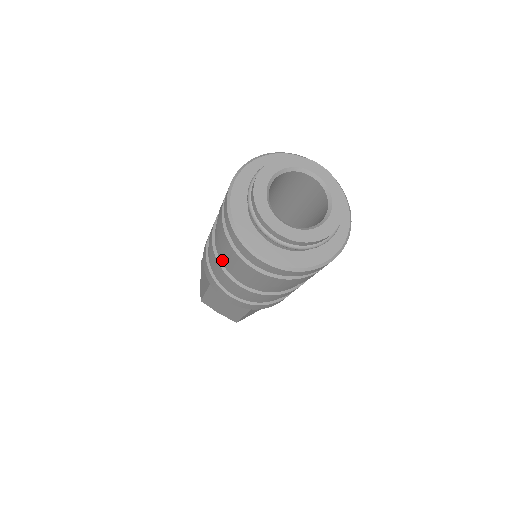
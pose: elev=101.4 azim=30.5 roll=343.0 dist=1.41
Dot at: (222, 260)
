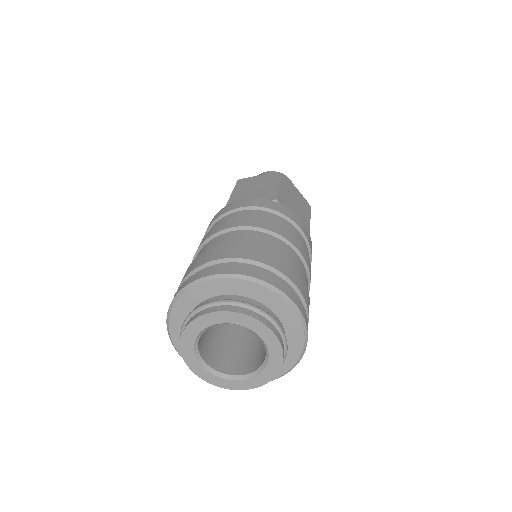
Dot at: occluded
